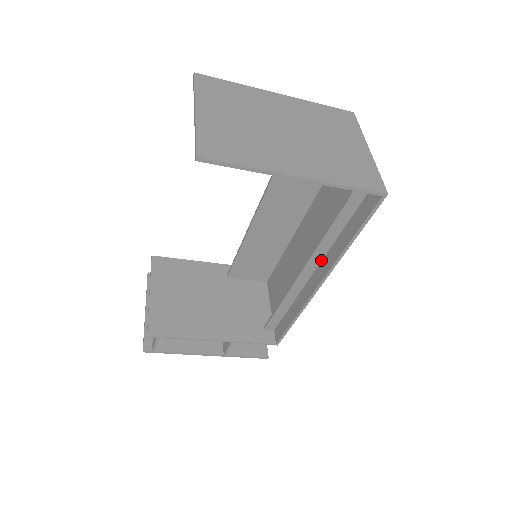
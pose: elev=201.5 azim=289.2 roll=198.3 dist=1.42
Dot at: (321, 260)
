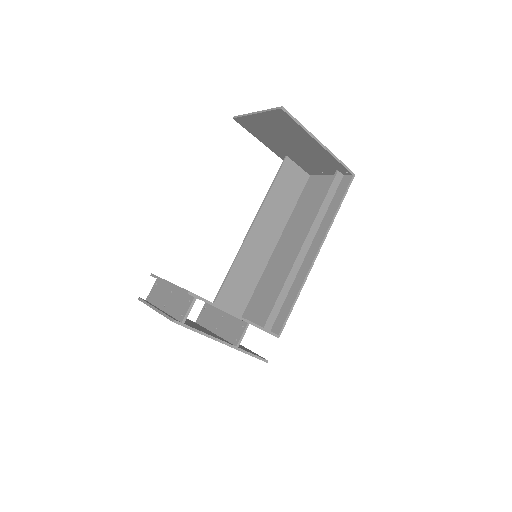
Dot at: (312, 240)
